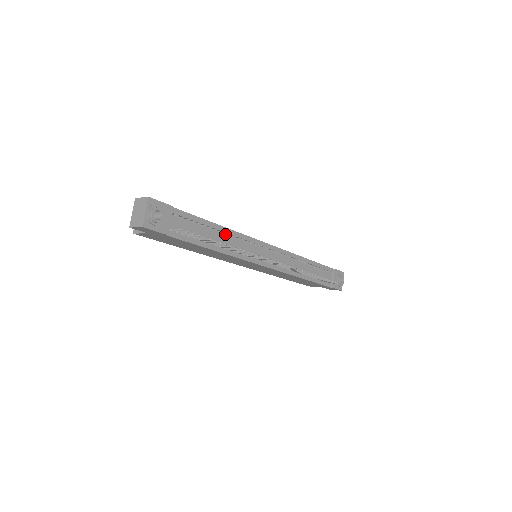
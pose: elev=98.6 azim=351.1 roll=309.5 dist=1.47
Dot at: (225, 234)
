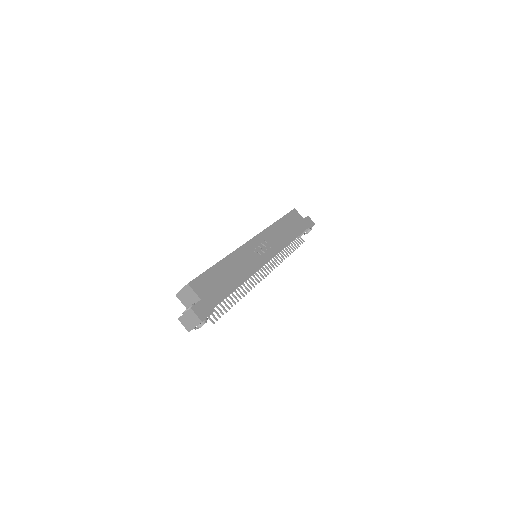
Dot at: occluded
